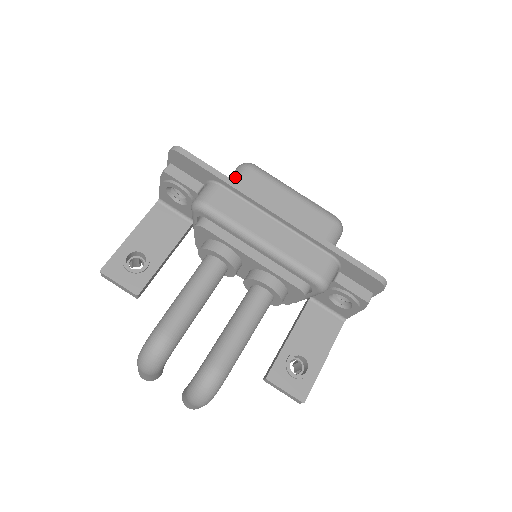
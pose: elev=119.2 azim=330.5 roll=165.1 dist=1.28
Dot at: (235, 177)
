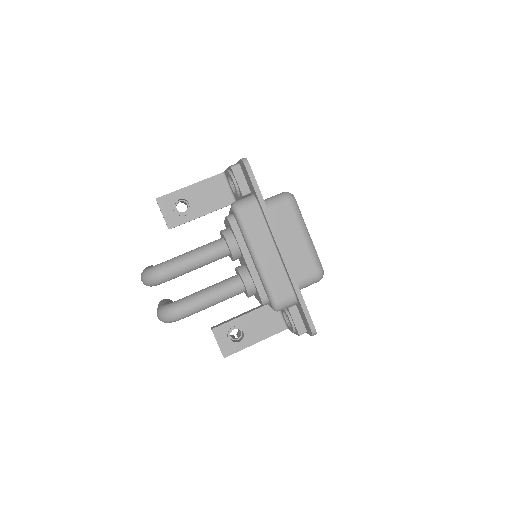
Dot at: (275, 201)
